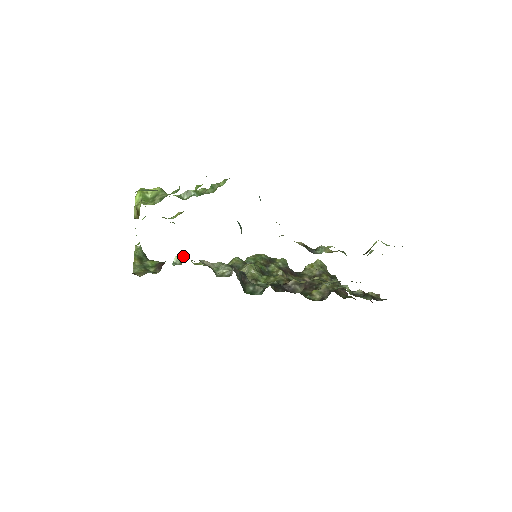
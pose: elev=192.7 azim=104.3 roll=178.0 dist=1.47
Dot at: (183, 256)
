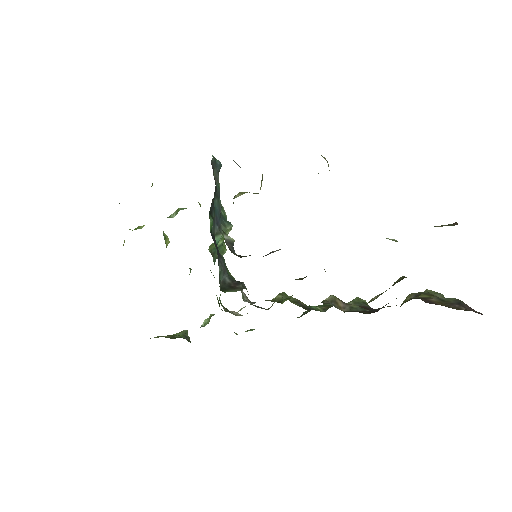
Dot at: (211, 315)
